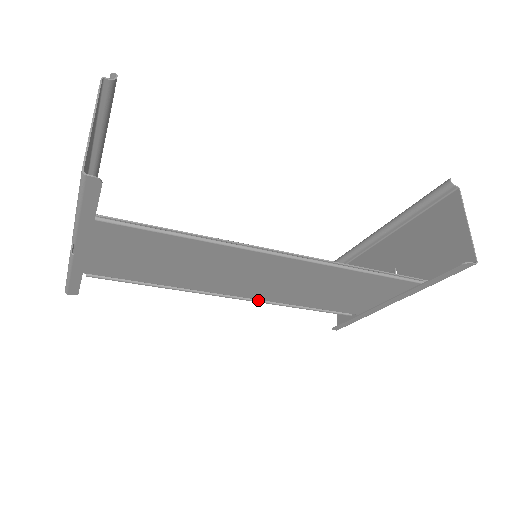
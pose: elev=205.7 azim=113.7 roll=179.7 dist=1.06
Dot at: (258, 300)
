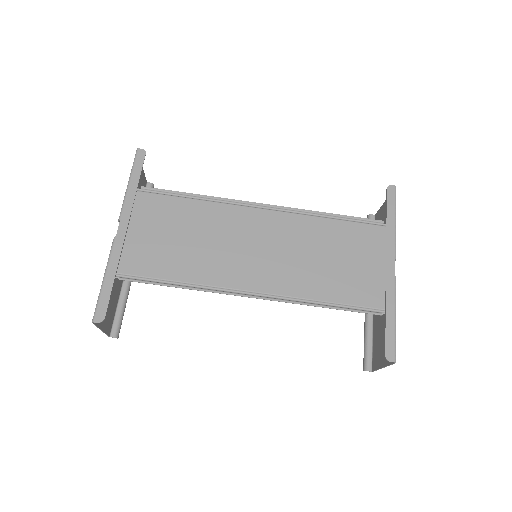
Dot at: (276, 299)
